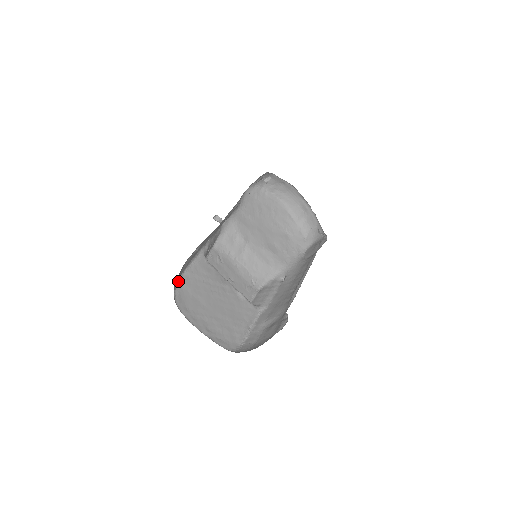
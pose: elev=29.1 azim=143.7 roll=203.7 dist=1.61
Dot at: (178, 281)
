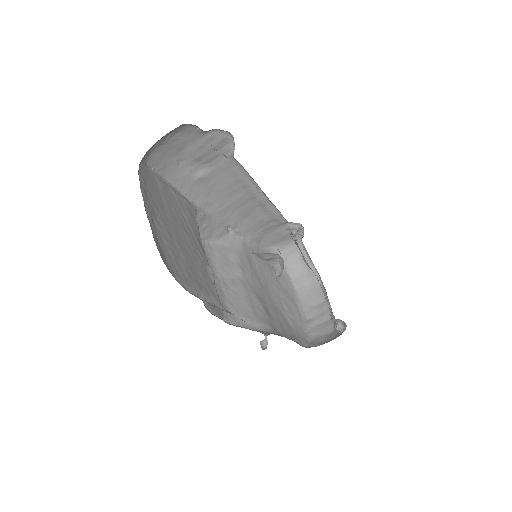
Dot at: (156, 172)
